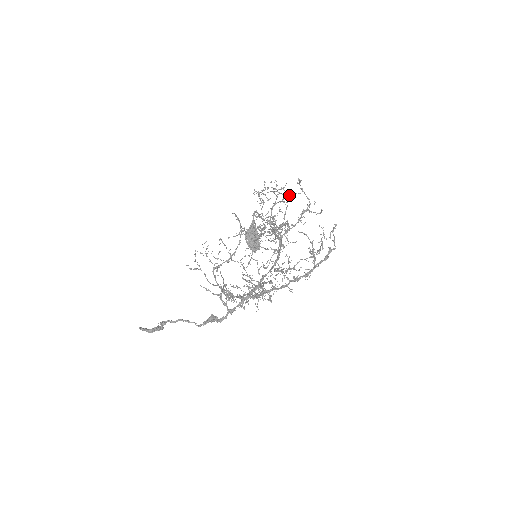
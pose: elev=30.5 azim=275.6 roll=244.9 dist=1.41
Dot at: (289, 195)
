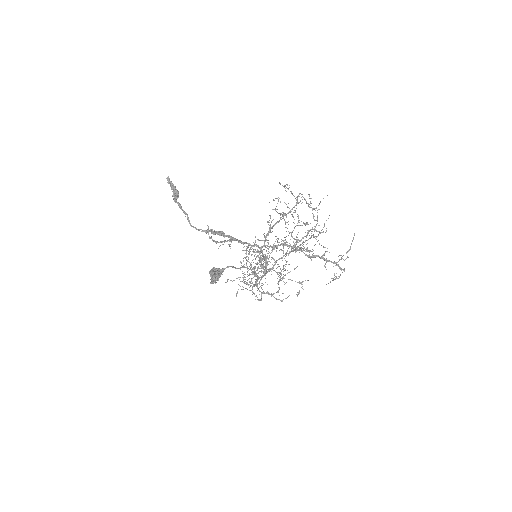
Dot at: occluded
